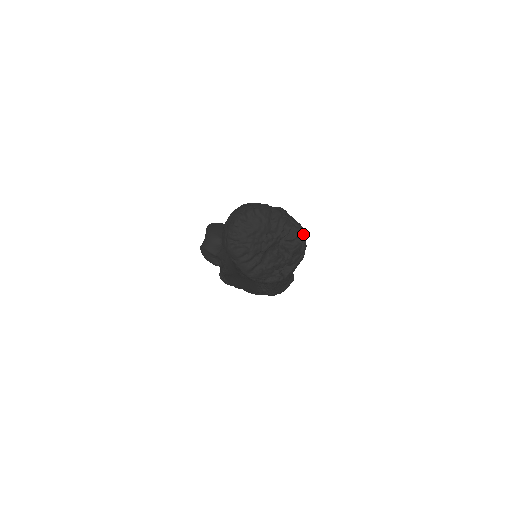
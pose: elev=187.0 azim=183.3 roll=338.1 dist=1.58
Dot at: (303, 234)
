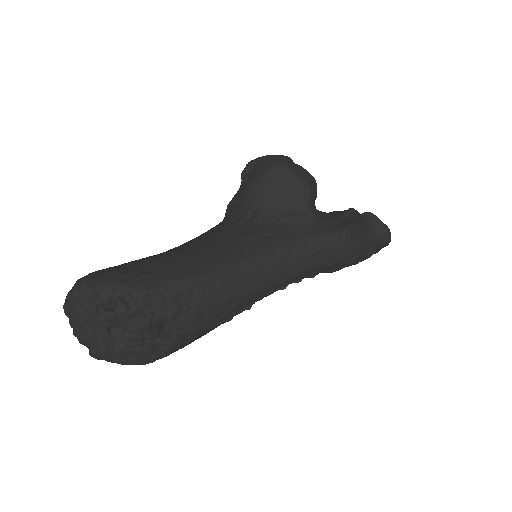
Dot at: (117, 288)
